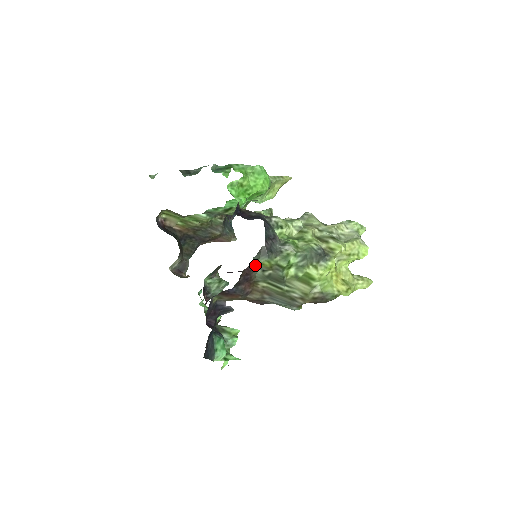
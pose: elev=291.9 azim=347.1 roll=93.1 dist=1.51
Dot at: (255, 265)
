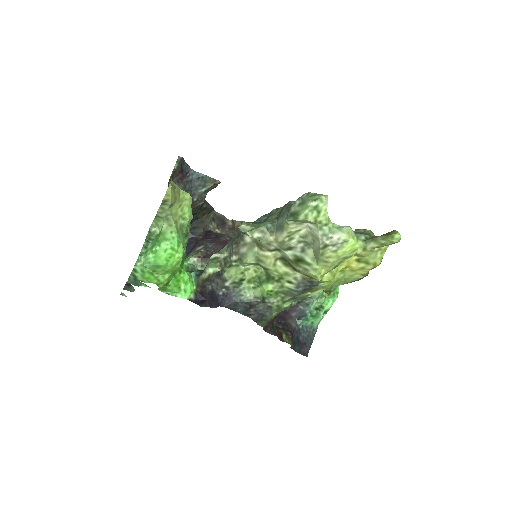
Dot at: (266, 322)
